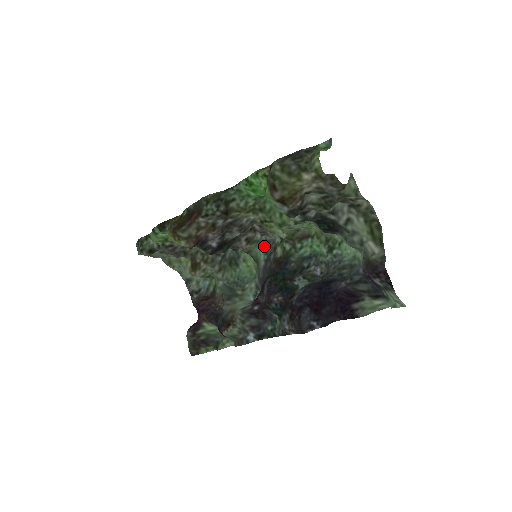
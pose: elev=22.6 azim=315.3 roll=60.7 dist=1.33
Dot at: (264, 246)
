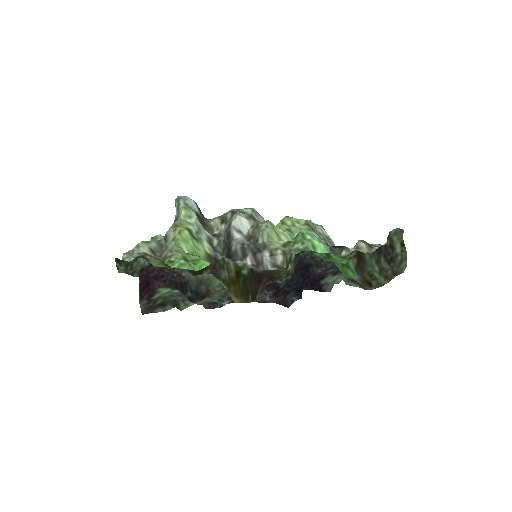
Dot at: occluded
